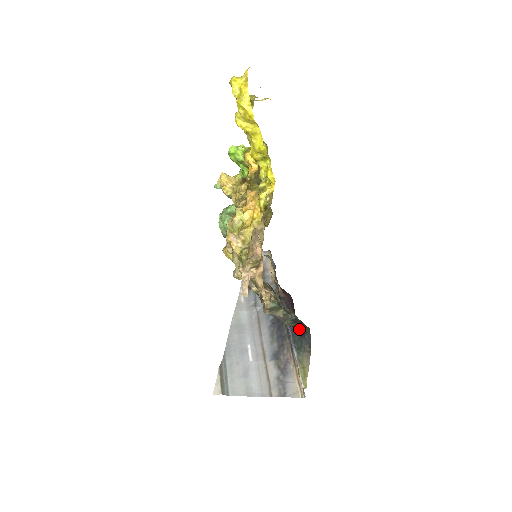
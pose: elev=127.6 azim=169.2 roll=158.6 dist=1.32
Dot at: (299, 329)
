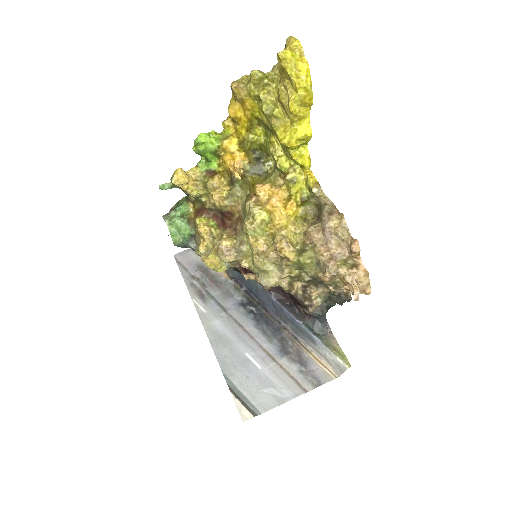
Dot at: (311, 315)
